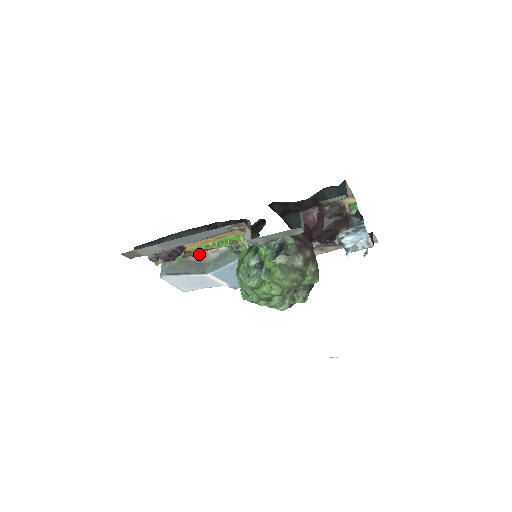
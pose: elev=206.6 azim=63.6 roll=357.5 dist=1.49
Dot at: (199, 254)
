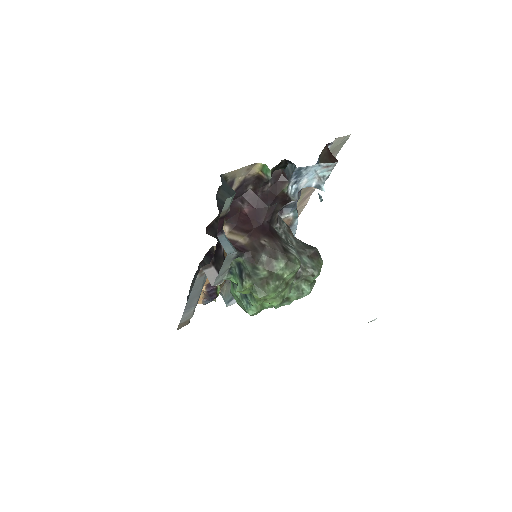
Dot at: occluded
